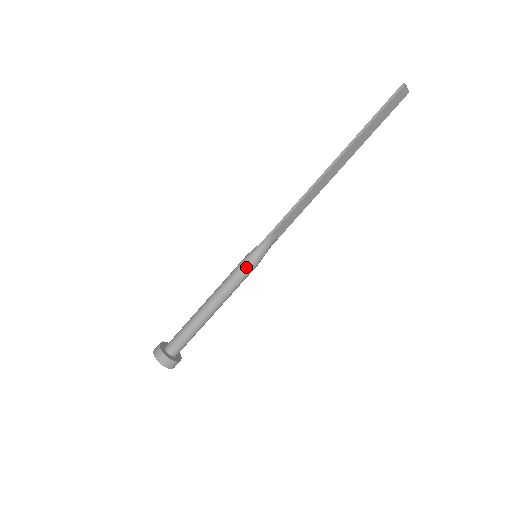
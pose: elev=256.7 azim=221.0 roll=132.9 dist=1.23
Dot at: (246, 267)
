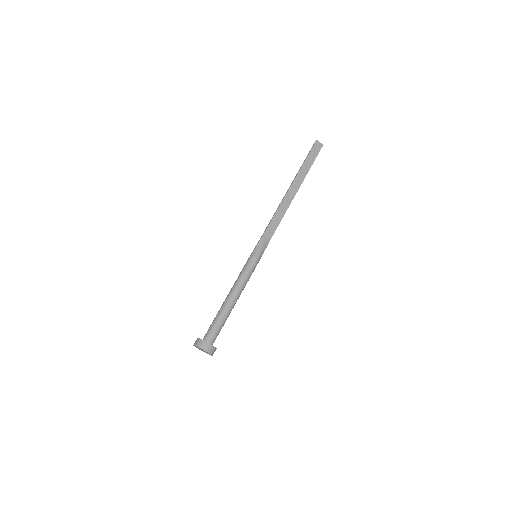
Dot at: (249, 261)
